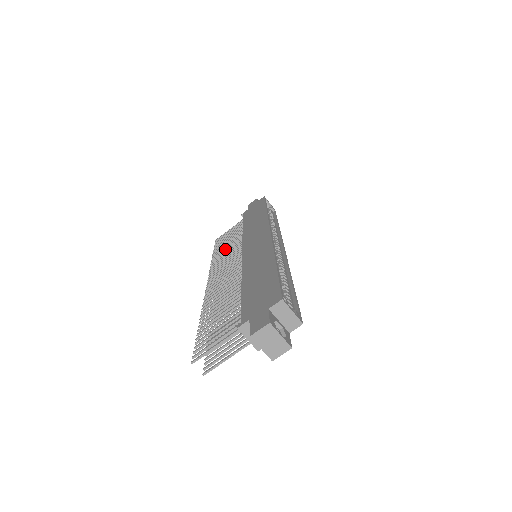
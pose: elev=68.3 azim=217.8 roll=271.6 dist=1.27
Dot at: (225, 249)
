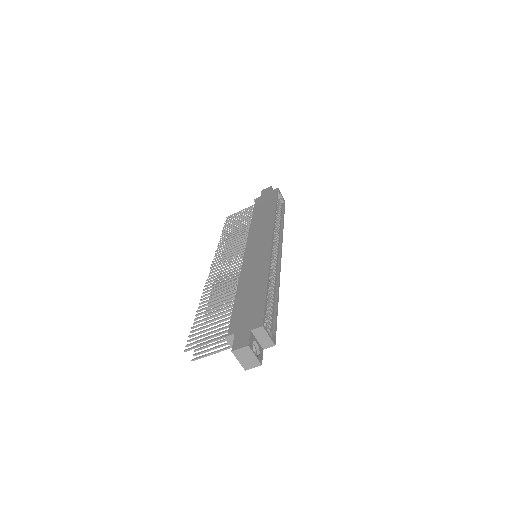
Dot at: (232, 235)
